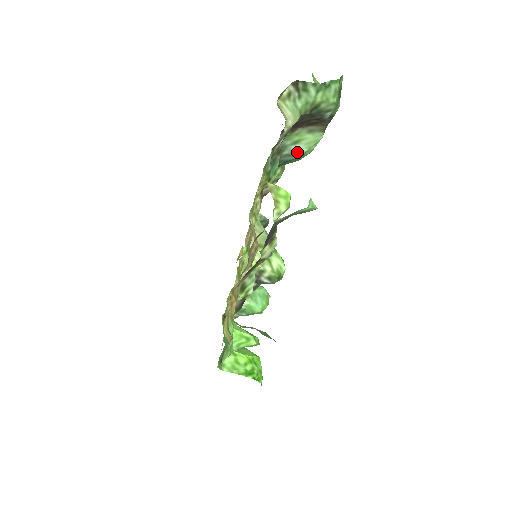
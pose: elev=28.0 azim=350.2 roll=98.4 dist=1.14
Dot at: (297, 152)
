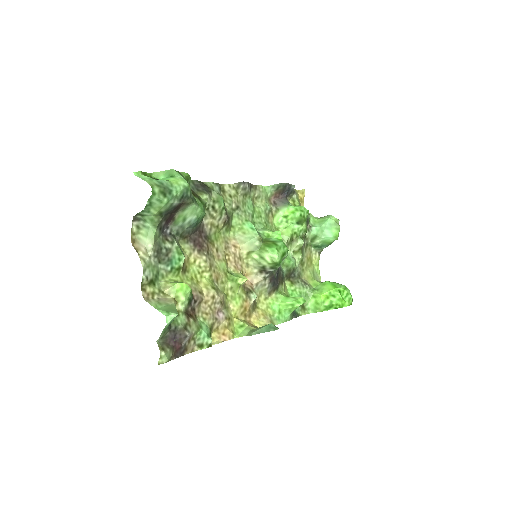
Dot at: (192, 221)
